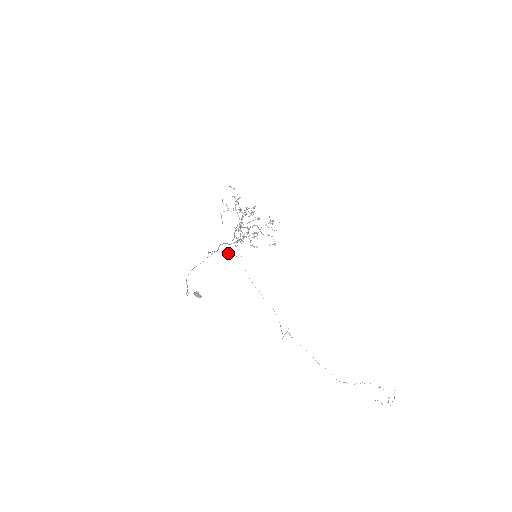
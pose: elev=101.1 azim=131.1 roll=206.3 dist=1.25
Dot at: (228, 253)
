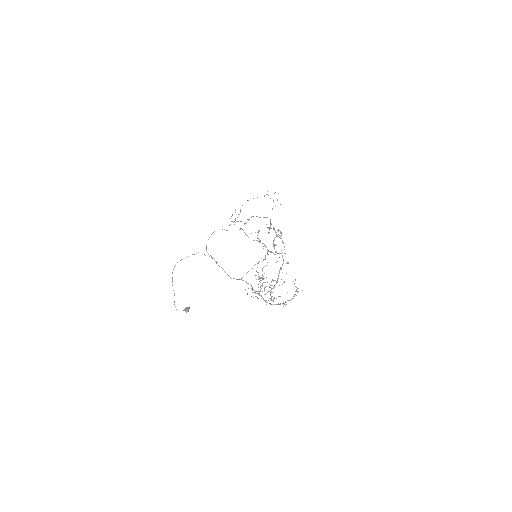
Dot at: (226, 230)
